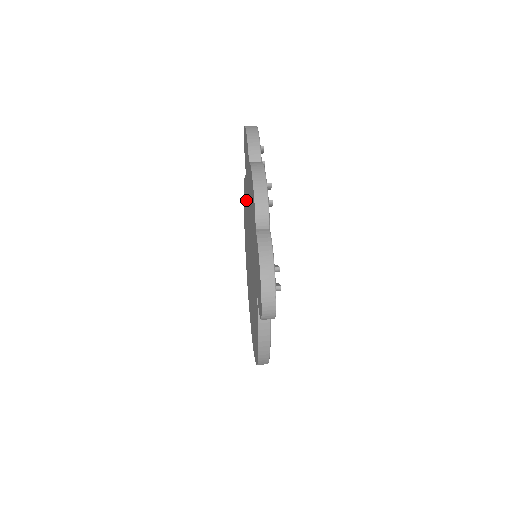
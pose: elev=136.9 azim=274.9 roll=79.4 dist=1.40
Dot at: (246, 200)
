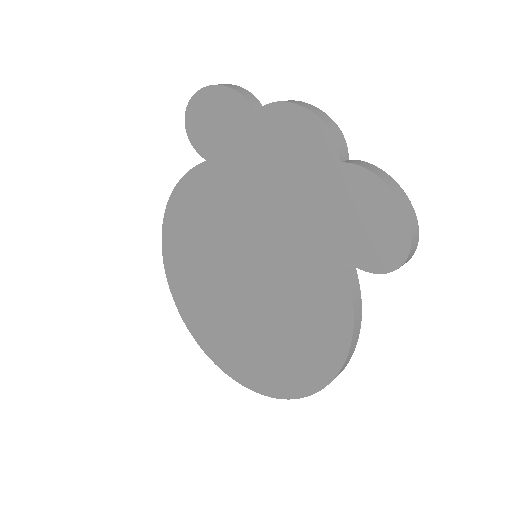
Dot at: (204, 199)
